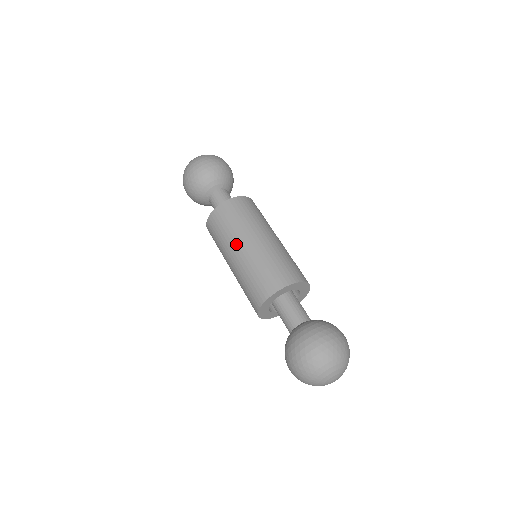
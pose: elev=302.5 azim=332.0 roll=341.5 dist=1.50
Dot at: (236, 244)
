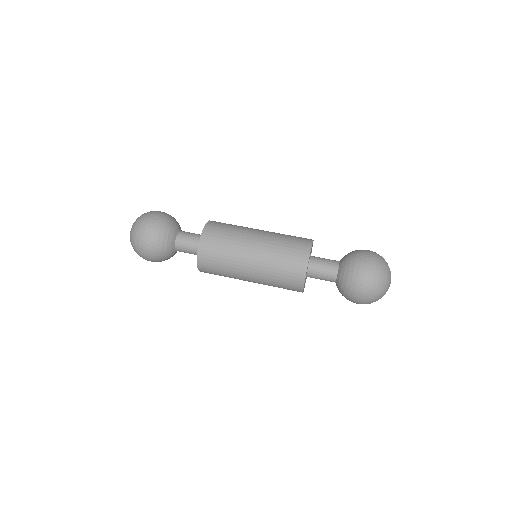
Dot at: (242, 276)
